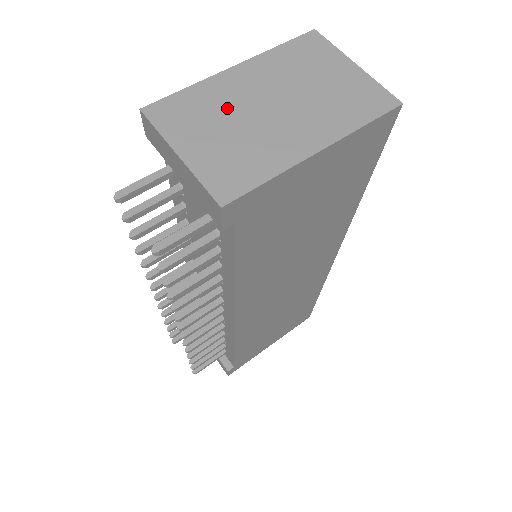
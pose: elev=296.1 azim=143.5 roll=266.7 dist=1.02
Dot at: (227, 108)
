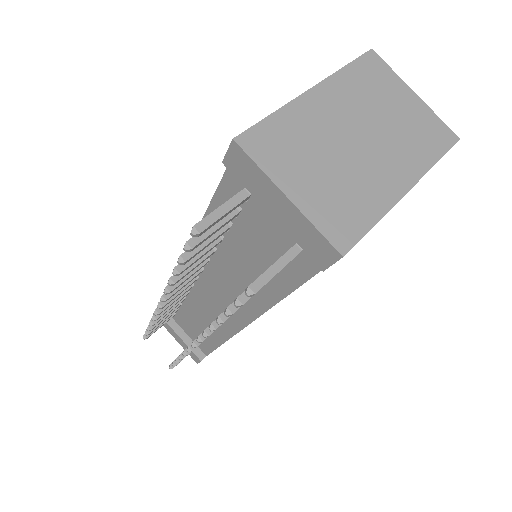
Dot at: (318, 140)
